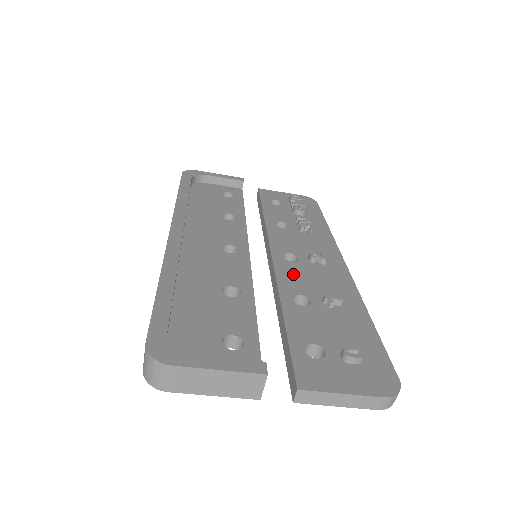
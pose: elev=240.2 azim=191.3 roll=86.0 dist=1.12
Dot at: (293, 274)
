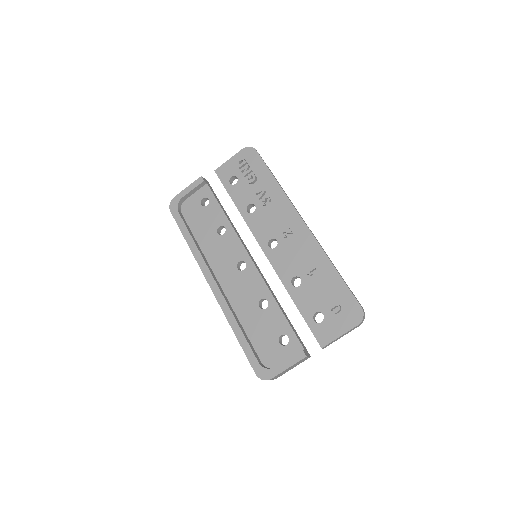
Dot at: (282, 261)
